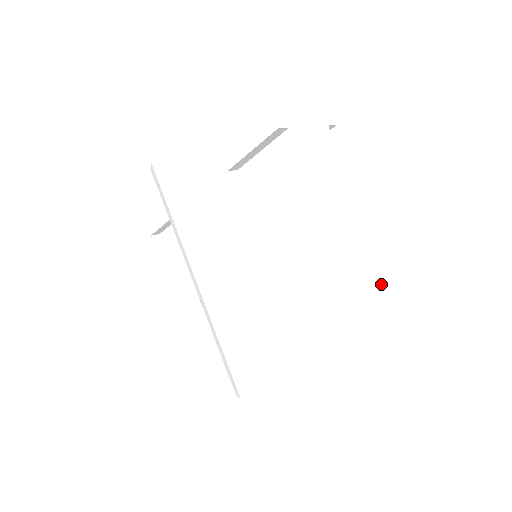
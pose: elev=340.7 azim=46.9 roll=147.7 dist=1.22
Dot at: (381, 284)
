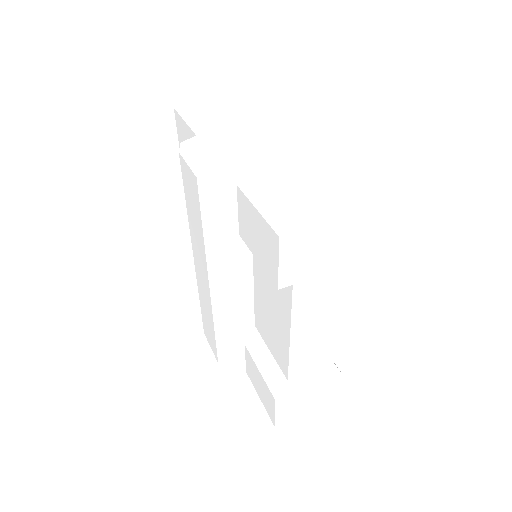
Dot at: (316, 379)
